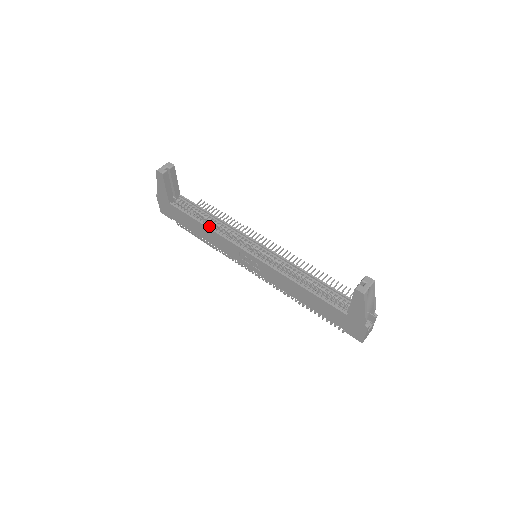
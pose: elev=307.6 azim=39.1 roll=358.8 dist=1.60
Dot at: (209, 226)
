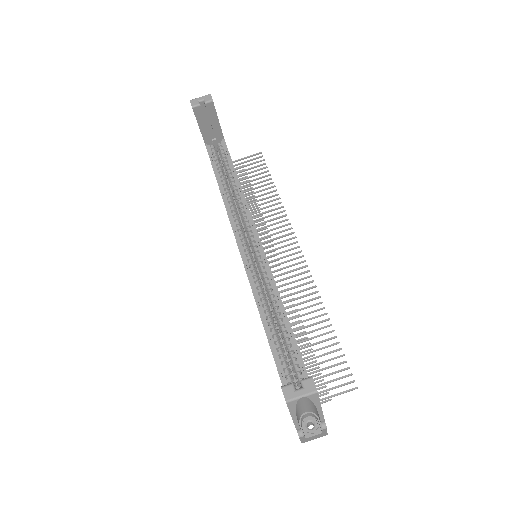
Dot at: (225, 193)
